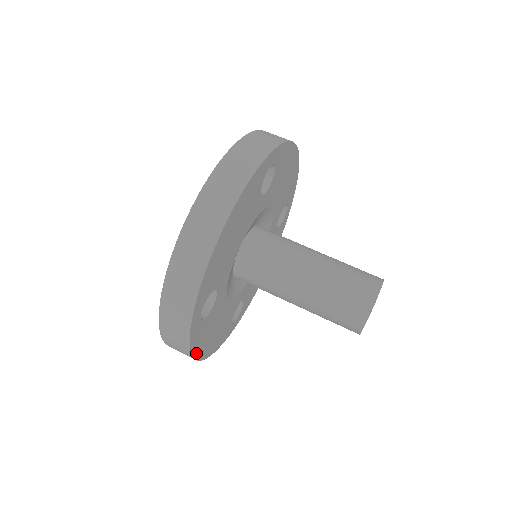
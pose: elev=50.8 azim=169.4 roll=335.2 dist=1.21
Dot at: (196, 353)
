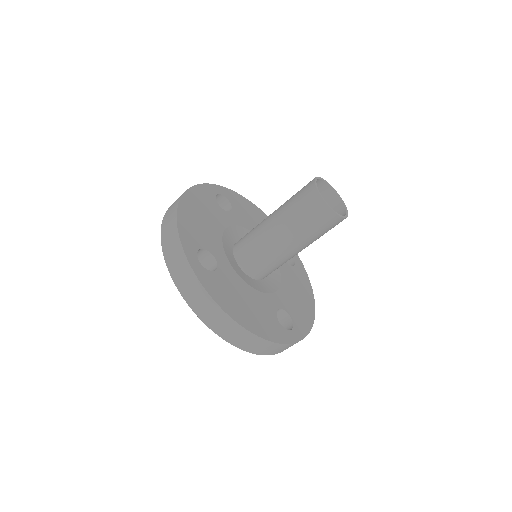
Dot at: (311, 321)
